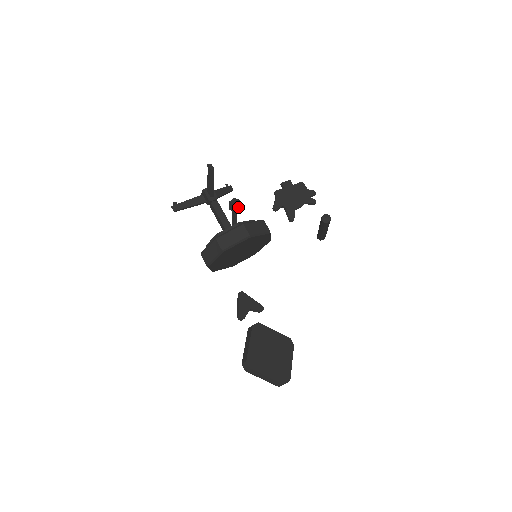
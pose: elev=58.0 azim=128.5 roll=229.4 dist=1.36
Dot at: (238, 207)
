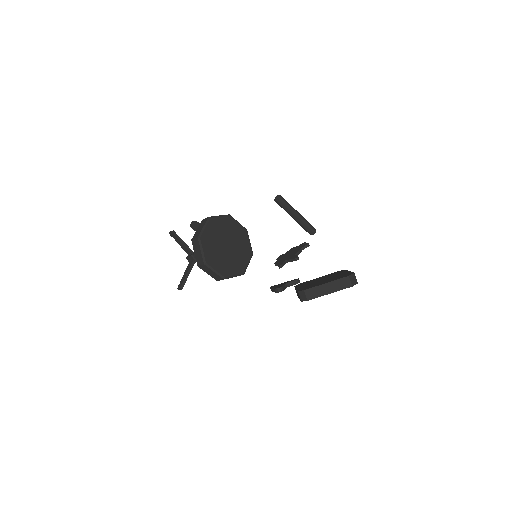
Dot at: occluded
